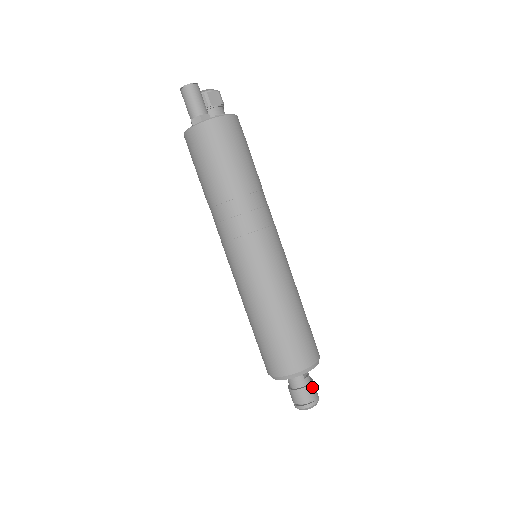
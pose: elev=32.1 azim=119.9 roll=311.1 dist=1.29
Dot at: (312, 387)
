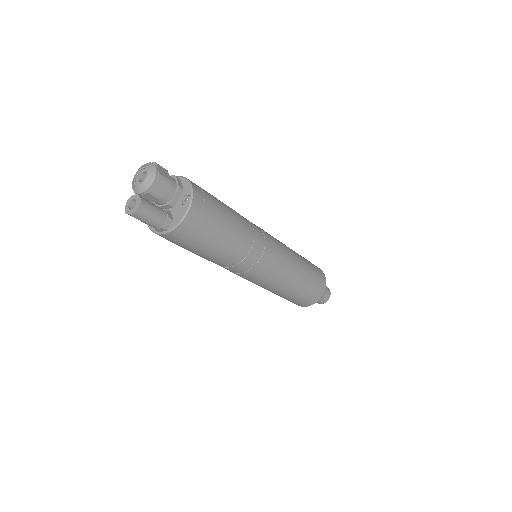
Dot at: (324, 293)
